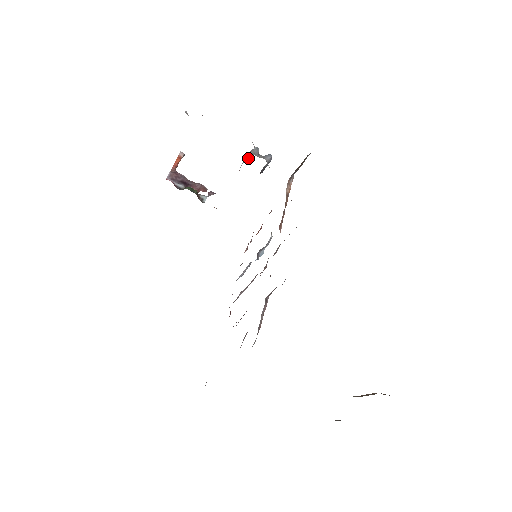
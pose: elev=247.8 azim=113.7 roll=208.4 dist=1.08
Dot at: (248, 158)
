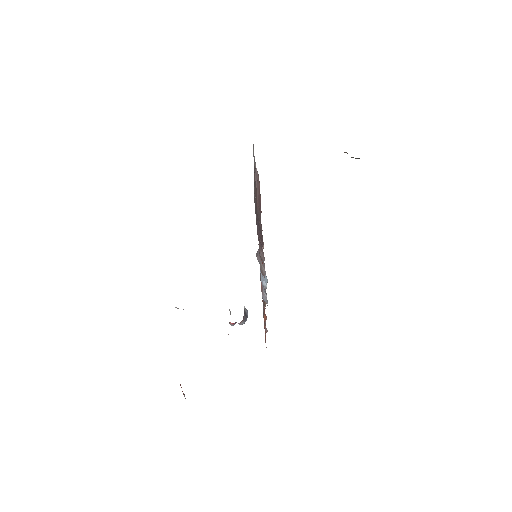
Dot at: (230, 312)
